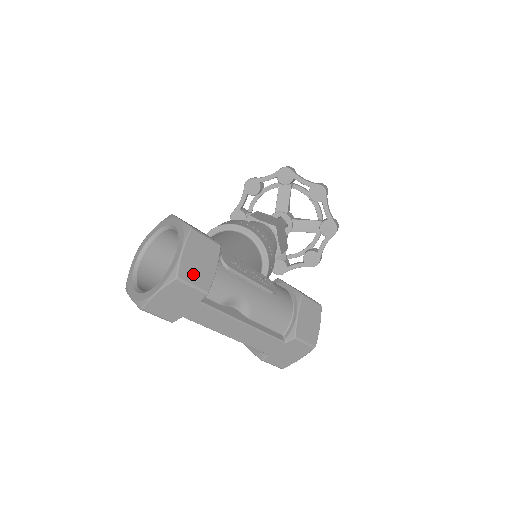
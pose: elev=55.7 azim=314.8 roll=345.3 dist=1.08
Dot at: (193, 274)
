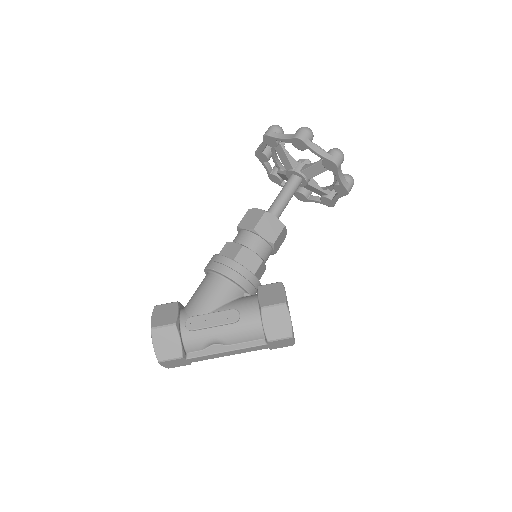
Dot at: (167, 354)
